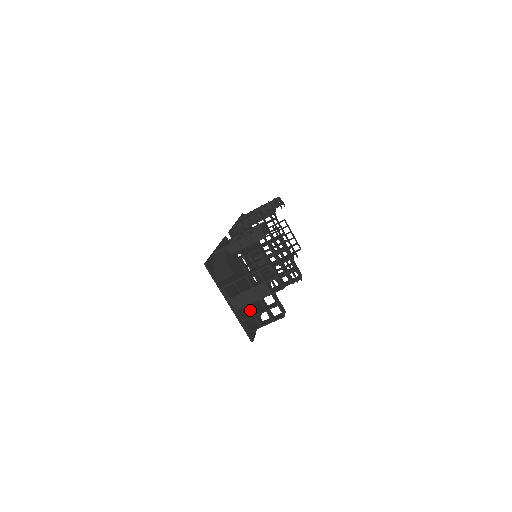
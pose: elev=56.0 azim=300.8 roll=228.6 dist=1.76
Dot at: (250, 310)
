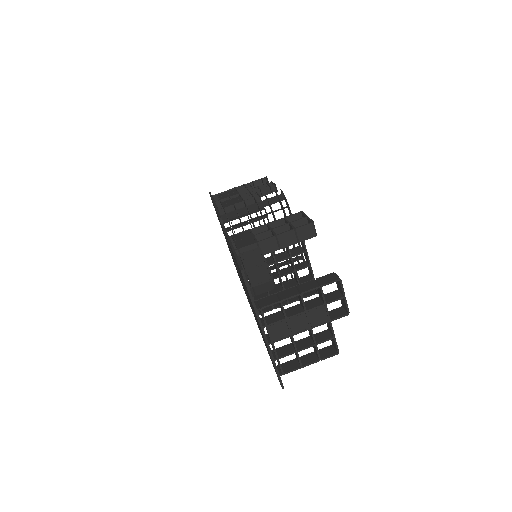
Dot at: (293, 343)
